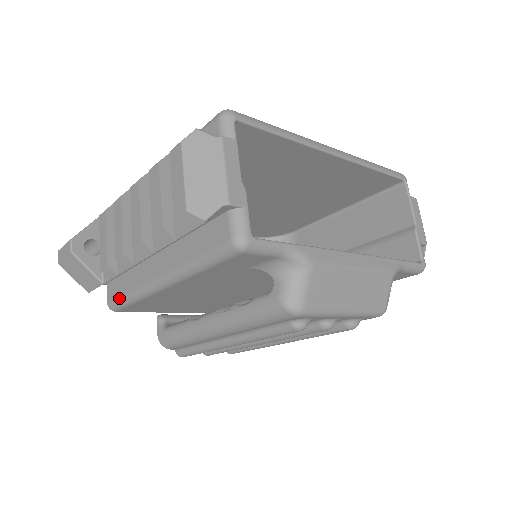
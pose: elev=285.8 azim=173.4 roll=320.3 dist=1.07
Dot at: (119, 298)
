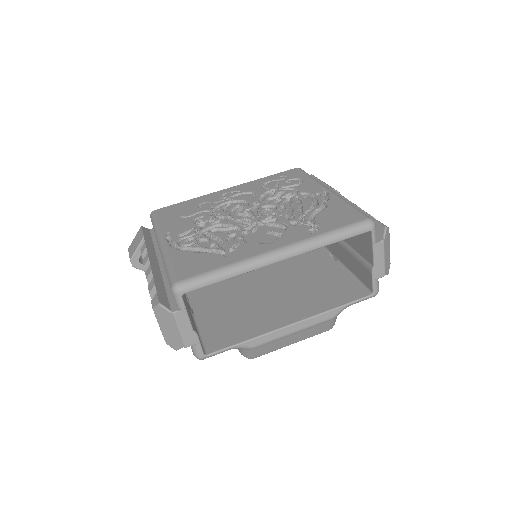
Dot at: occluded
